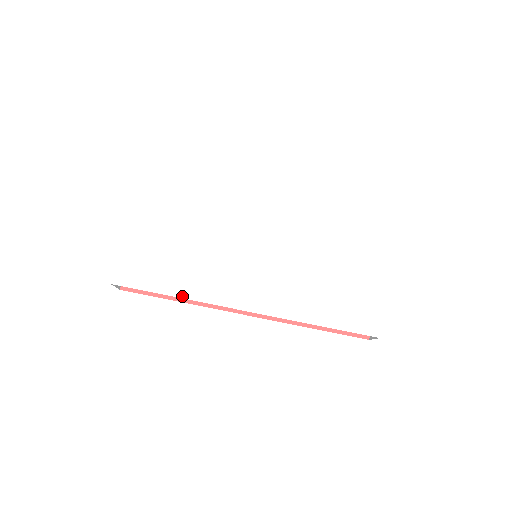
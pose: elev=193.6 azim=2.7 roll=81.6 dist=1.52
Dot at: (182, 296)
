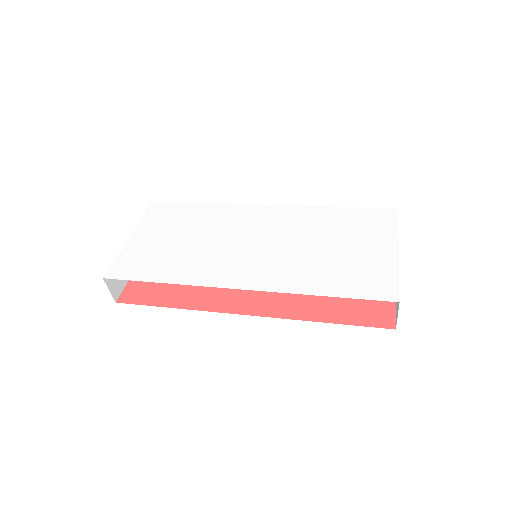
Dot at: (172, 282)
